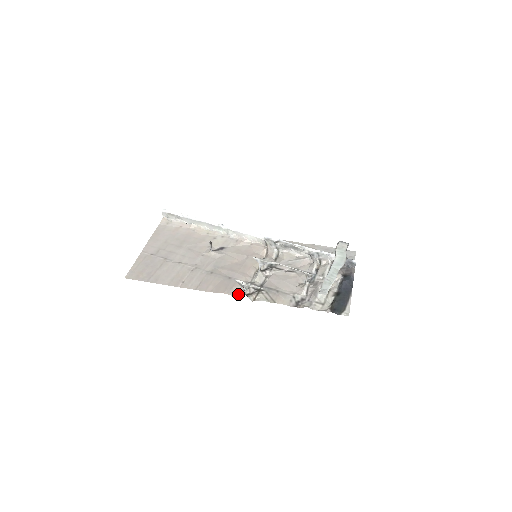
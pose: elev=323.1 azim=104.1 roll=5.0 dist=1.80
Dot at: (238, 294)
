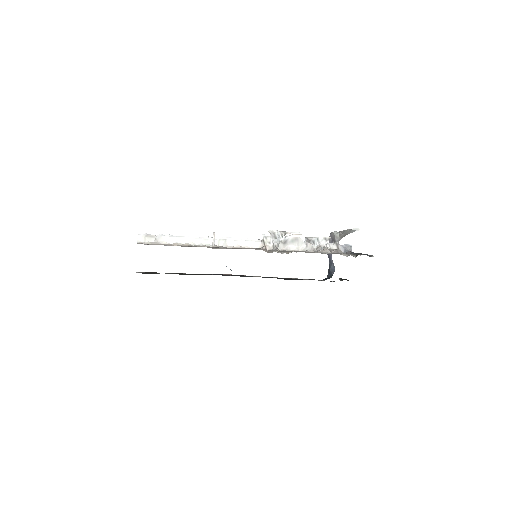
Dot at: occluded
